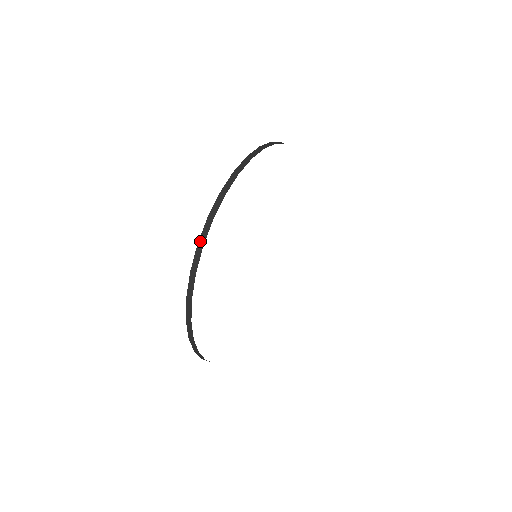
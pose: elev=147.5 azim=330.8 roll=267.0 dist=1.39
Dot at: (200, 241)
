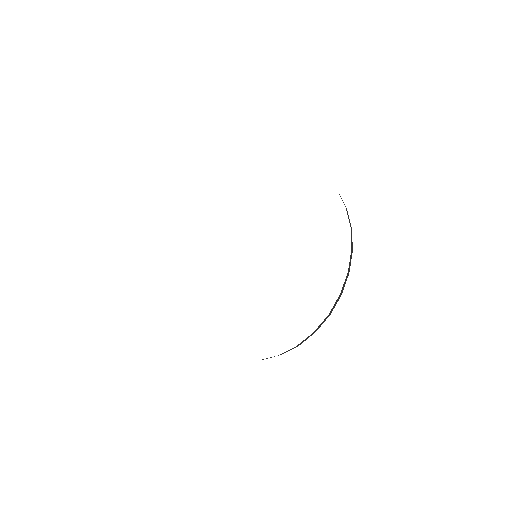
Dot at: (331, 312)
